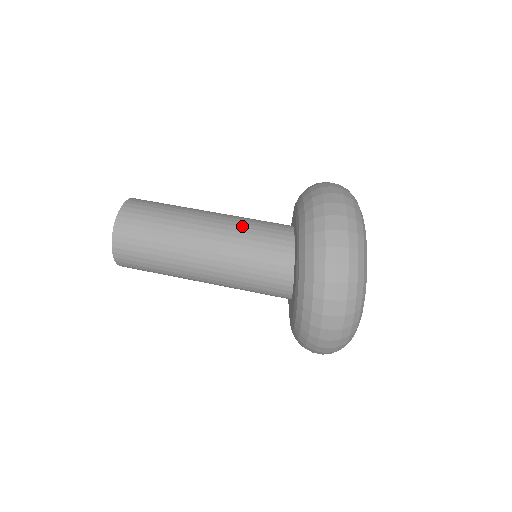
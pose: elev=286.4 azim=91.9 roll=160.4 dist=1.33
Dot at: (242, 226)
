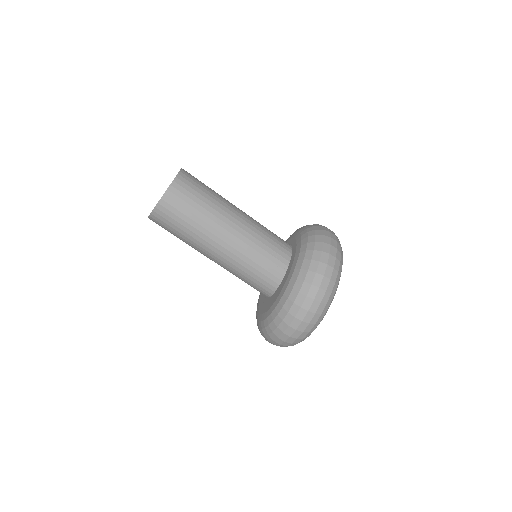
Dot at: (249, 257)
